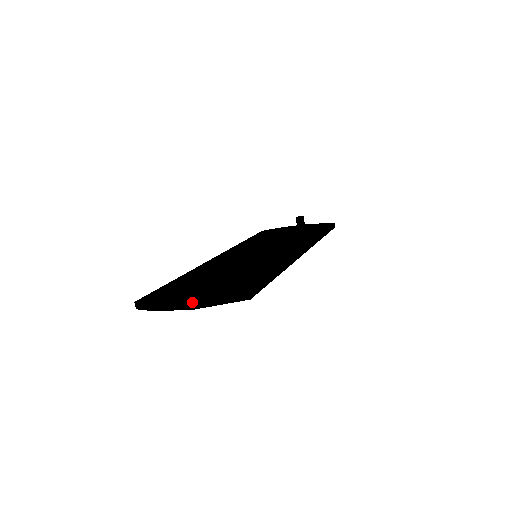
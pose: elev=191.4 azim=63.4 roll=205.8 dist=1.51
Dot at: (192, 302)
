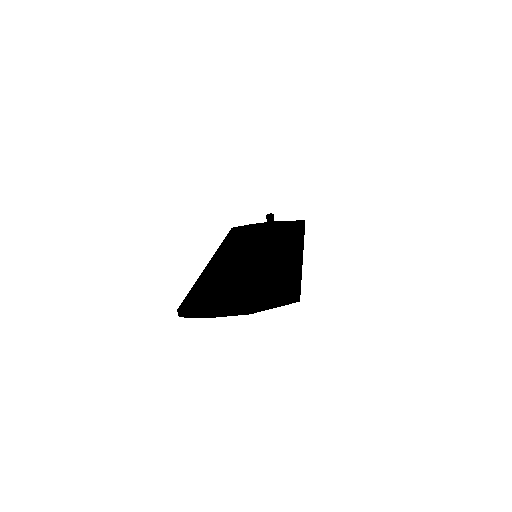
Dot at: (248, 308)
